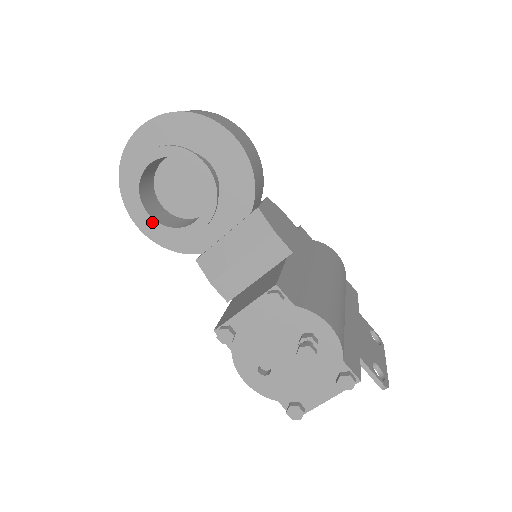
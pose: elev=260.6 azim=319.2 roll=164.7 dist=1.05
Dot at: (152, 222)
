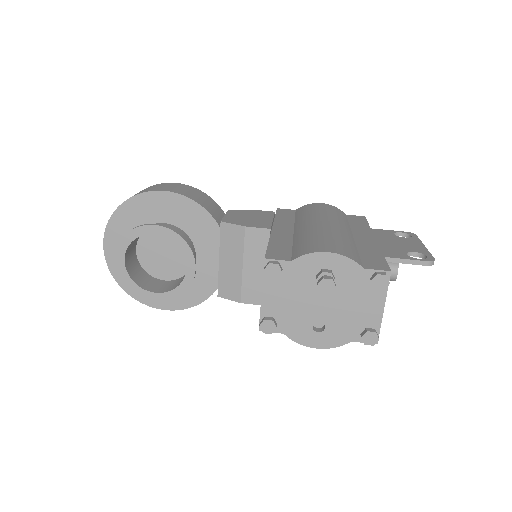
Dot at: (161, 296)
